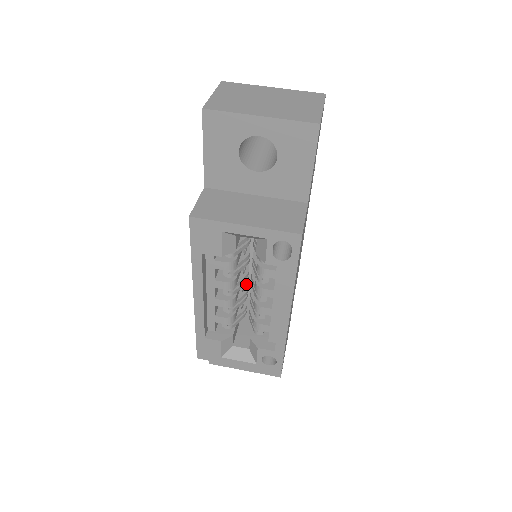
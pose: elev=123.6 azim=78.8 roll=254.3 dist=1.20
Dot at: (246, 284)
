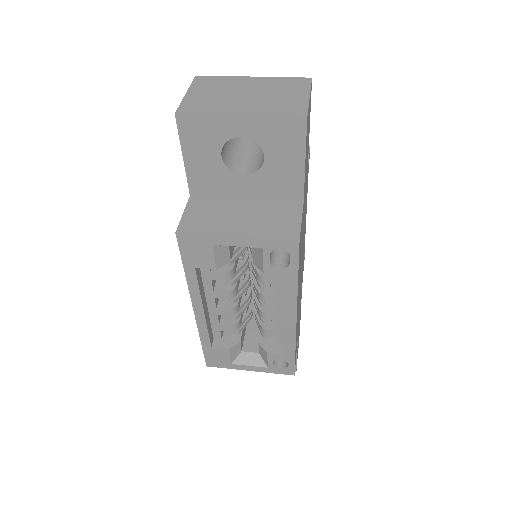
Dot at: occluded
